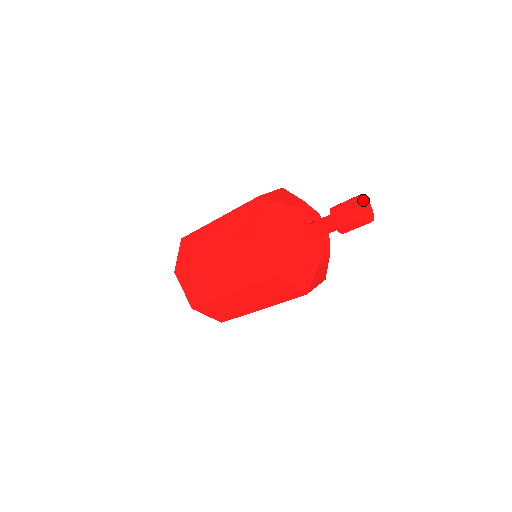
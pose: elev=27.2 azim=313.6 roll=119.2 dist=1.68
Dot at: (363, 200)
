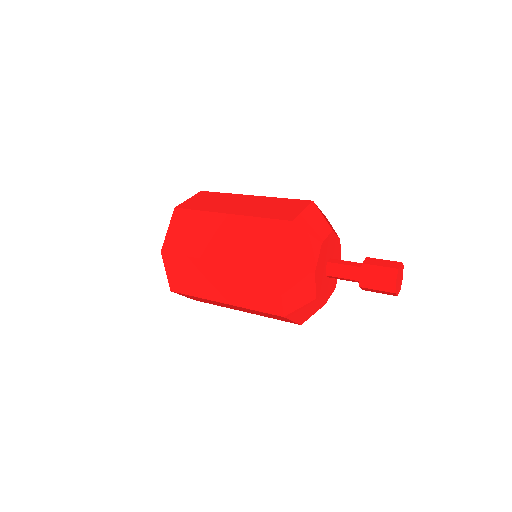
Dot at: (399, 274)
